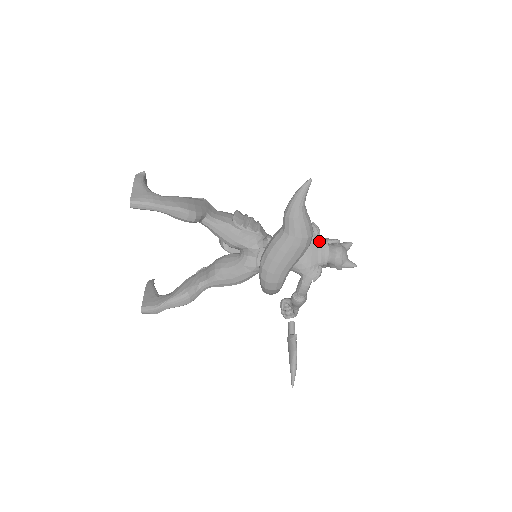
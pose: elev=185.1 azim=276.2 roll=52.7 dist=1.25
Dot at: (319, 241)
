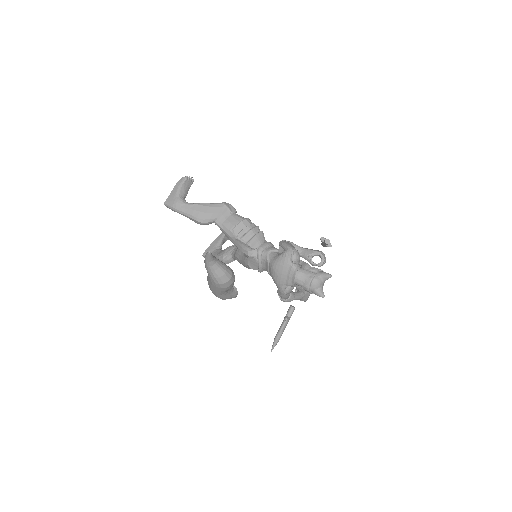
Dot at: (290, 268)
